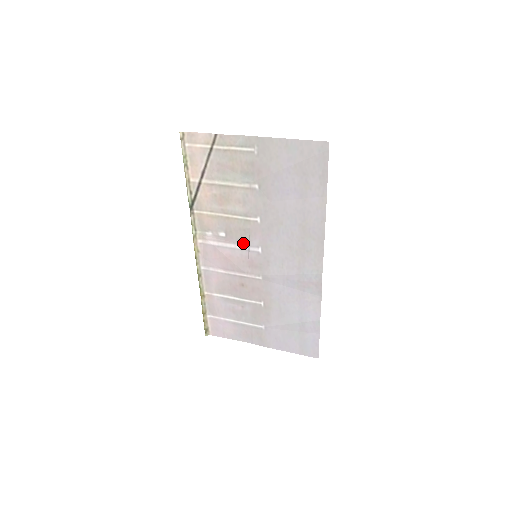
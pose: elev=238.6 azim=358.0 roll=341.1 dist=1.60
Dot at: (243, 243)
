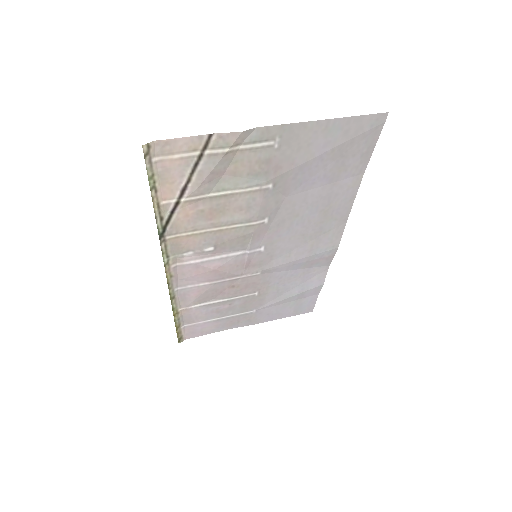
Dot at: (239, 249)
